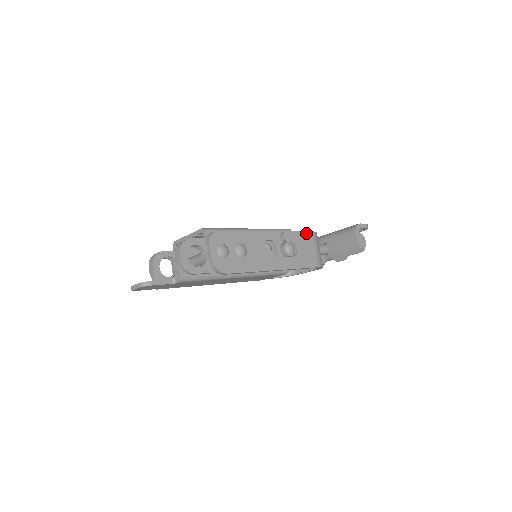
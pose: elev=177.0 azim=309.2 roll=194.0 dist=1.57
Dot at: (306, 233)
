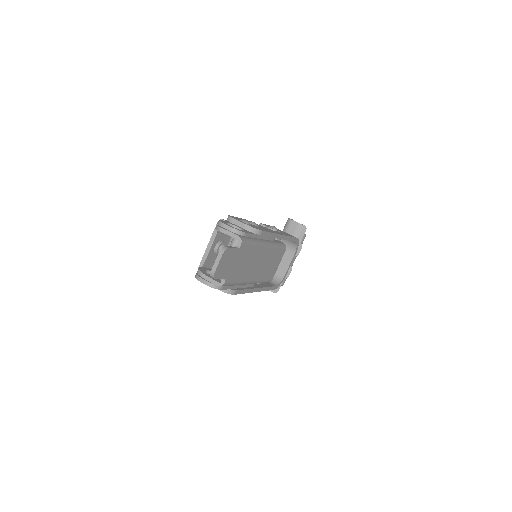
Dot at: occluded
